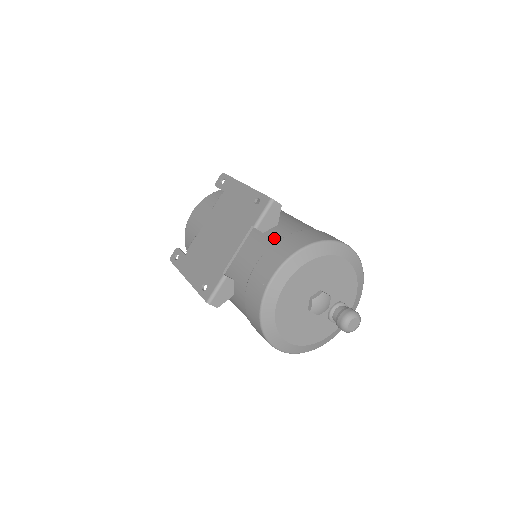
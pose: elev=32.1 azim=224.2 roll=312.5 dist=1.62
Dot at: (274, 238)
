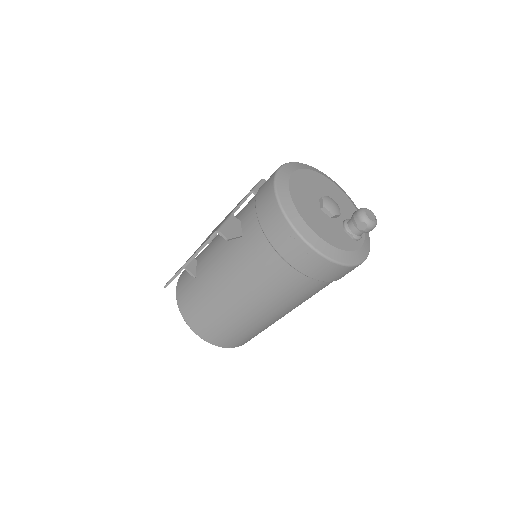
Dot at: occluded
